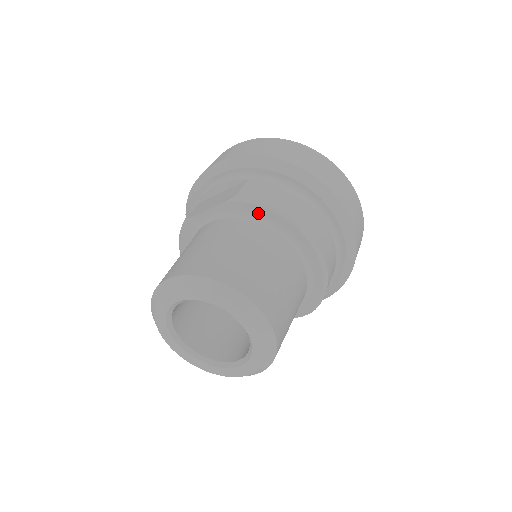
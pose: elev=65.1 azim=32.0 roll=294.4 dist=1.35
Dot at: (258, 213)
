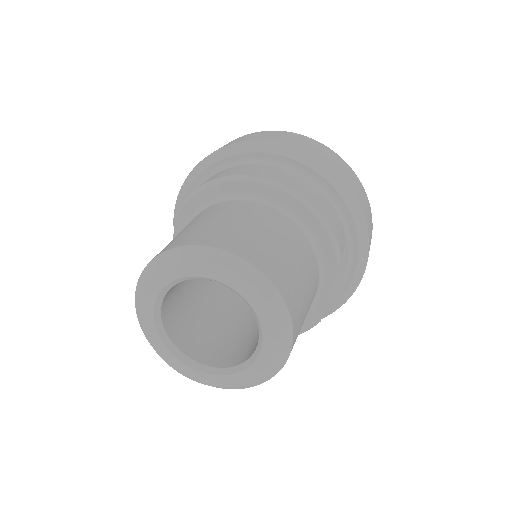
Dot at: (202, 201)
